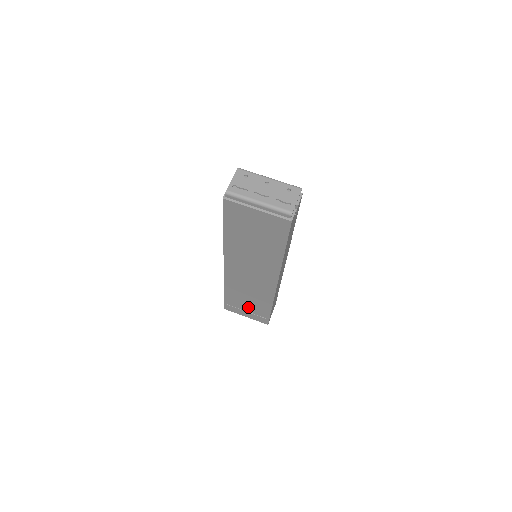
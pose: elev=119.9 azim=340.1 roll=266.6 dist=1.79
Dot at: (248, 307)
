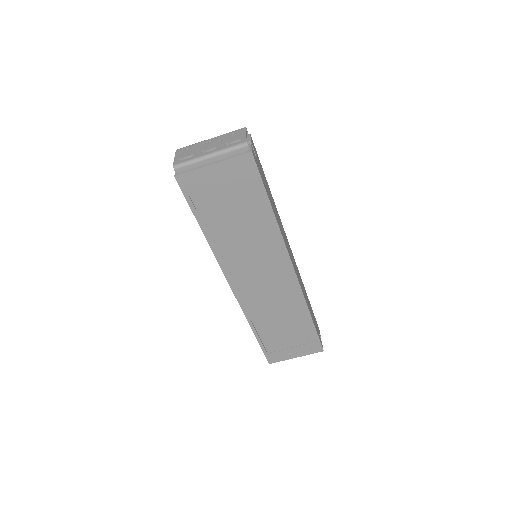
Dot at: (289, 338)
